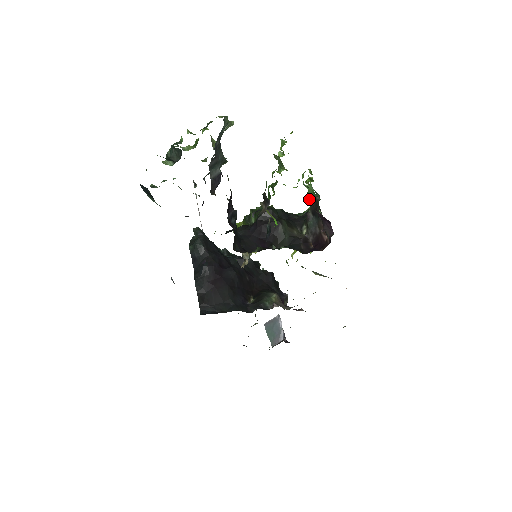
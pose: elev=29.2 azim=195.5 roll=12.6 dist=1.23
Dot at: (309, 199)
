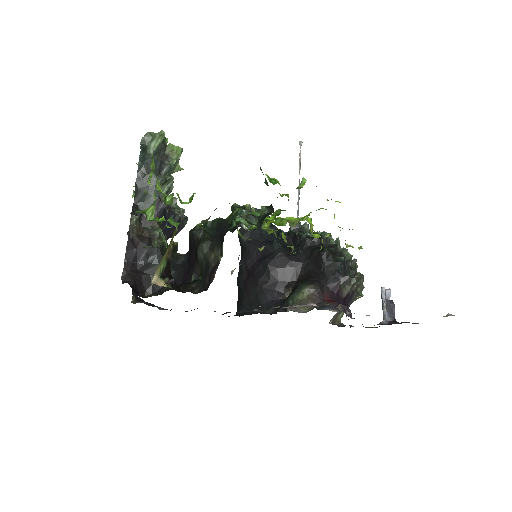
Dot at: occluded
